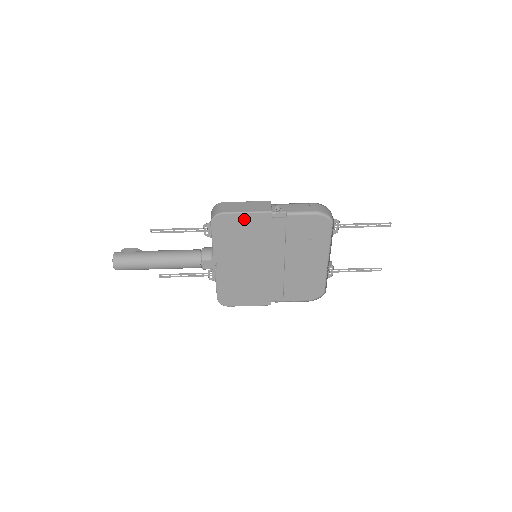
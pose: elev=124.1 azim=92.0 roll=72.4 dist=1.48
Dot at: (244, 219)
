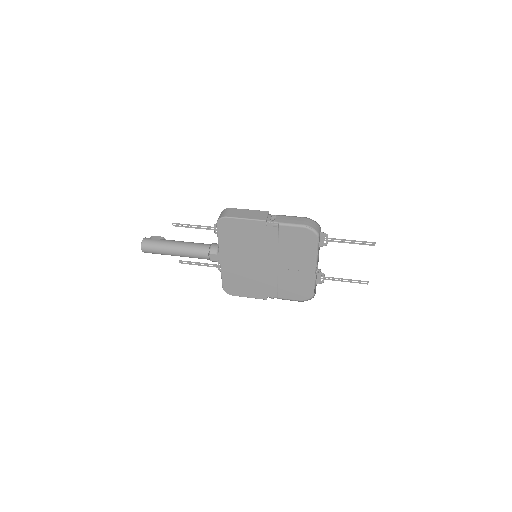
Dot at: (243, 224)
